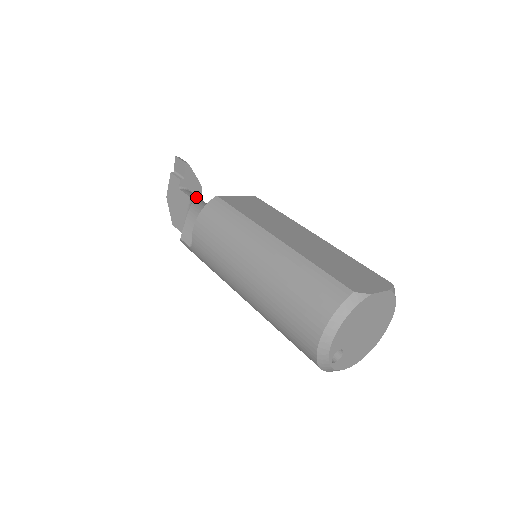
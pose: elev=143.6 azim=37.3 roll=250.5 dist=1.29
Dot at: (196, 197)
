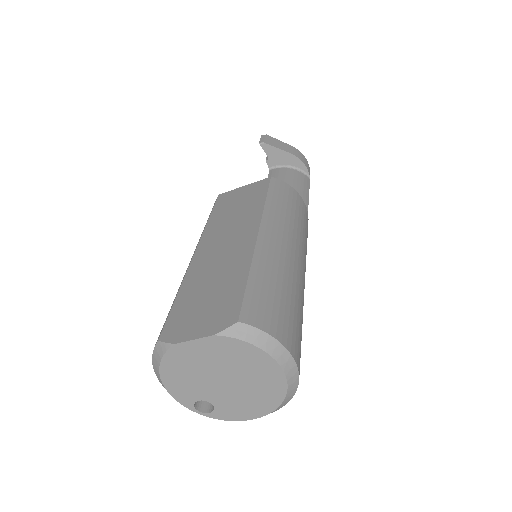
Dot at: (276, 177)
